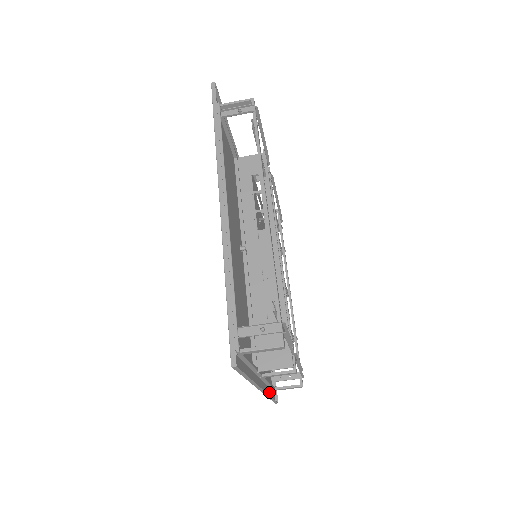
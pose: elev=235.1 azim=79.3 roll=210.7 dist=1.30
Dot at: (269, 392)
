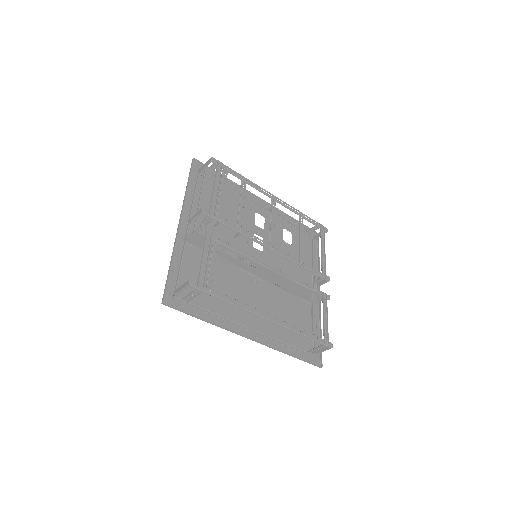
Dot at: (314, 254)
